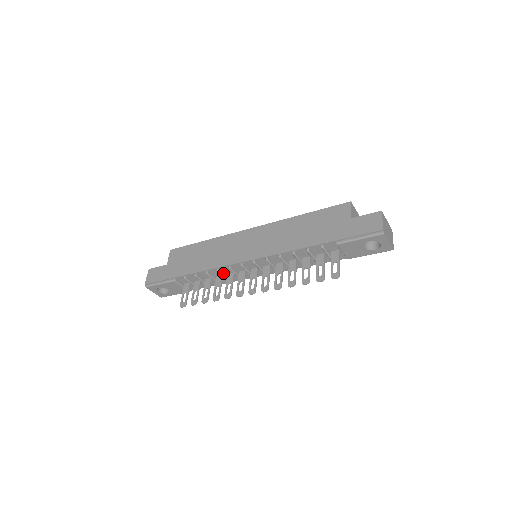
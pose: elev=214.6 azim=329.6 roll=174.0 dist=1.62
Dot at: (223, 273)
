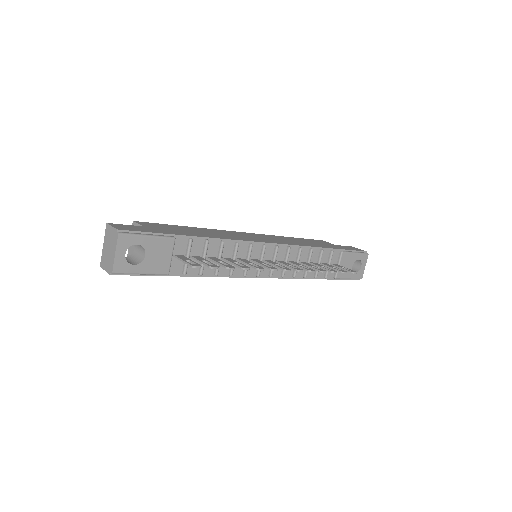
Dot at: (236, 253)
